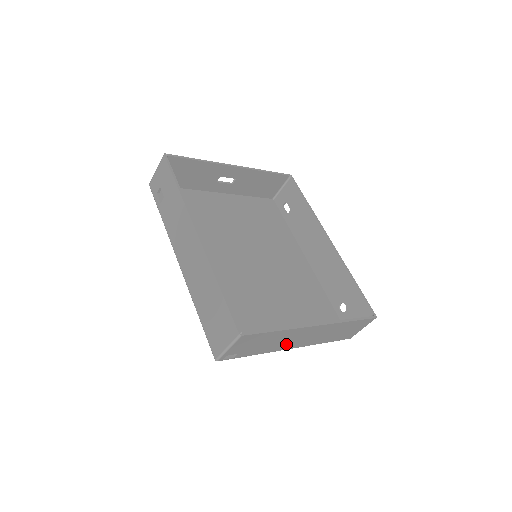
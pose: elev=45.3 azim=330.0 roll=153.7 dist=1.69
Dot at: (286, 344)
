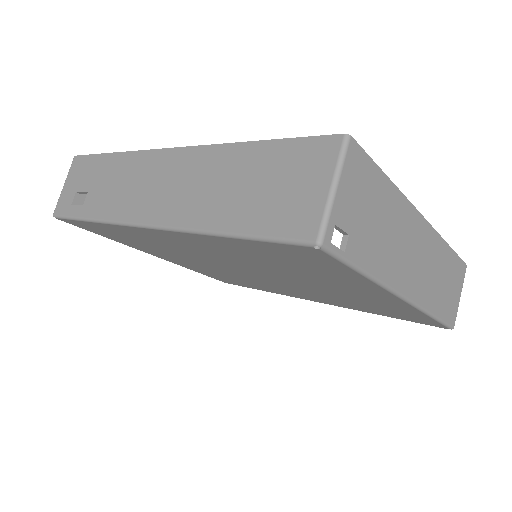
Dot at: (399, 266)
